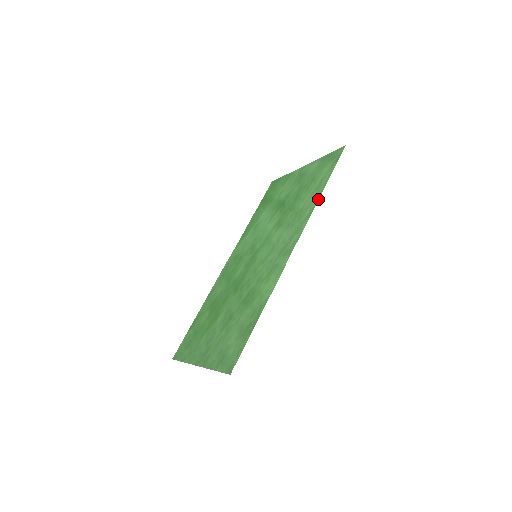
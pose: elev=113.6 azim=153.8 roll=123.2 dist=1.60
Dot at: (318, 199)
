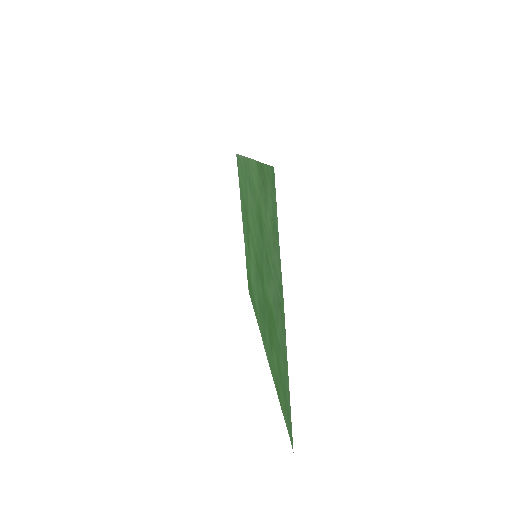
Dot at: (241, 156)
